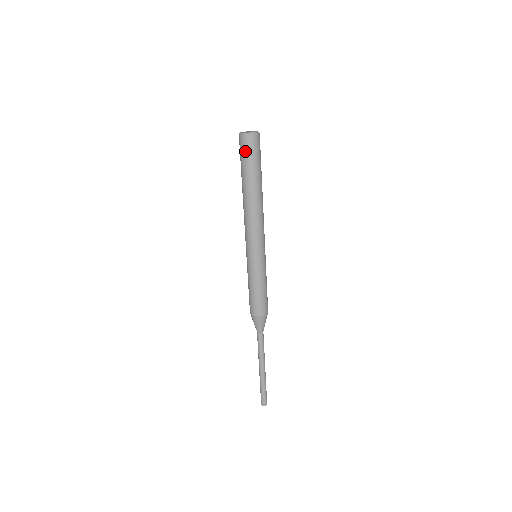
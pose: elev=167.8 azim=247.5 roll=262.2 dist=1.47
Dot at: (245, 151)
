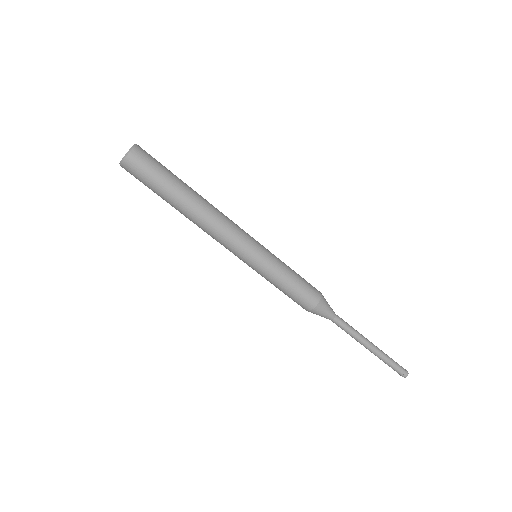
Dot at: occluded
